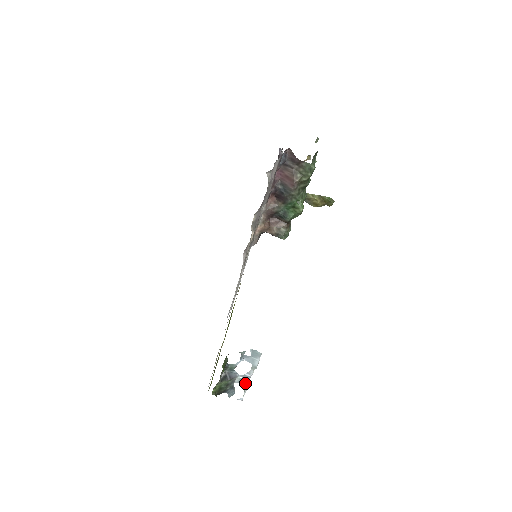
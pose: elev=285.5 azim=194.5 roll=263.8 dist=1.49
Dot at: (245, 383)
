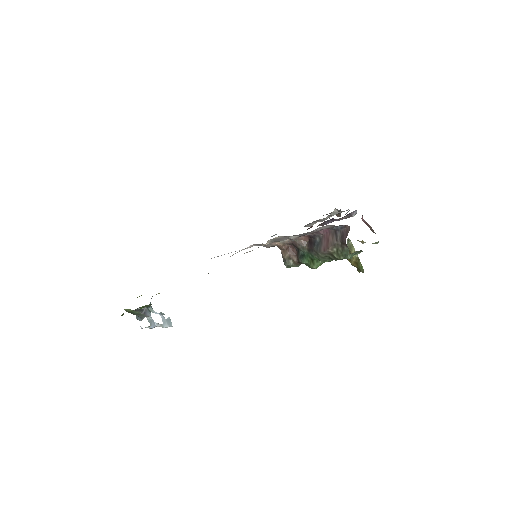
Dot at: (151, 324)
